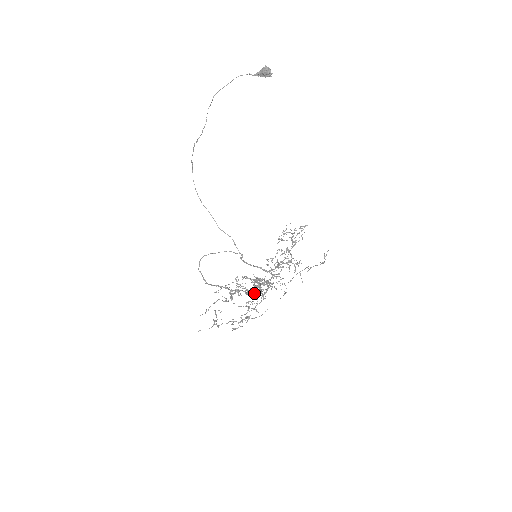
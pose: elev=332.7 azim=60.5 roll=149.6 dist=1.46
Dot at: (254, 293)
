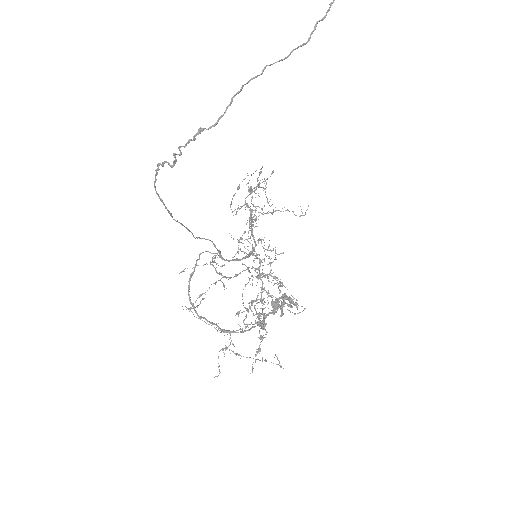
Dot at: (280, 308)
